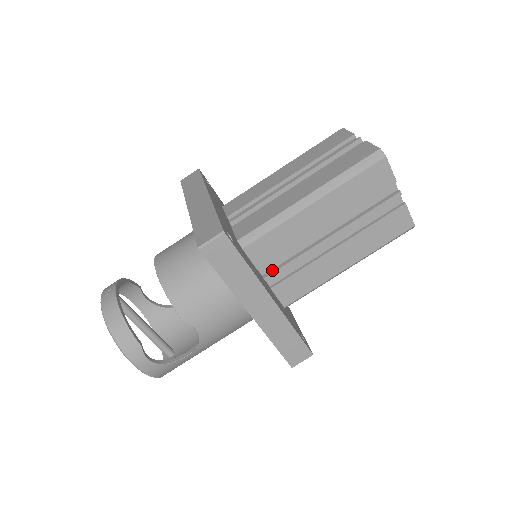
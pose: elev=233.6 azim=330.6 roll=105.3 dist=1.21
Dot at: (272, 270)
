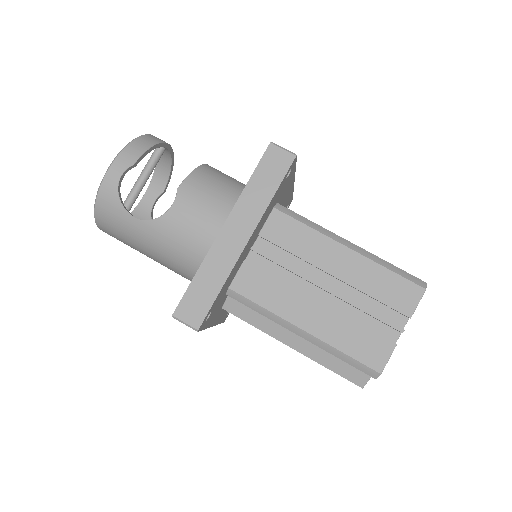
Dot at: (263, 252)
